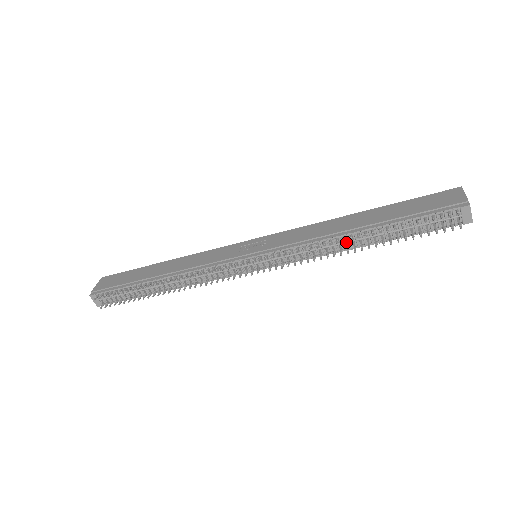
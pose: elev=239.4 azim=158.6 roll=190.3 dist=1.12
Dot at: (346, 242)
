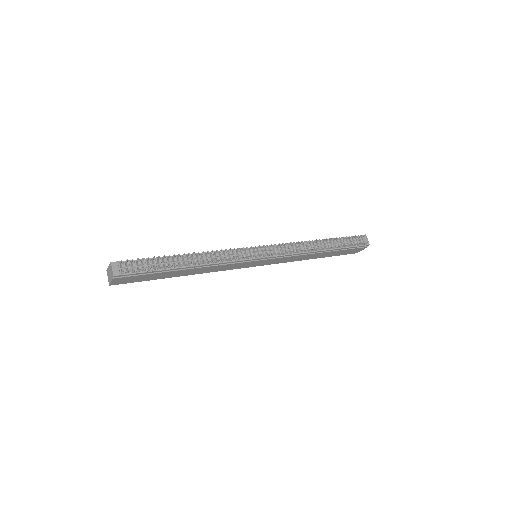
Dot at: (314, 246)
